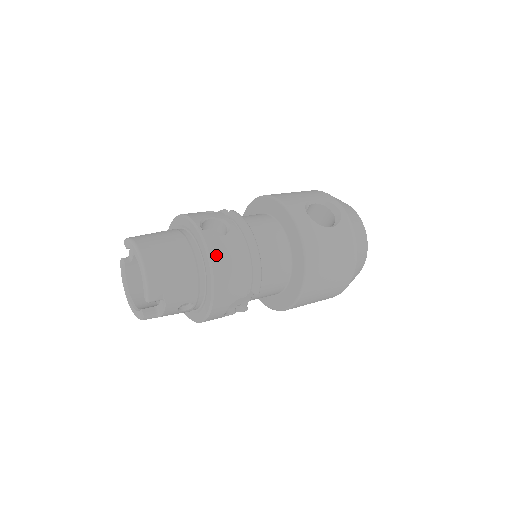
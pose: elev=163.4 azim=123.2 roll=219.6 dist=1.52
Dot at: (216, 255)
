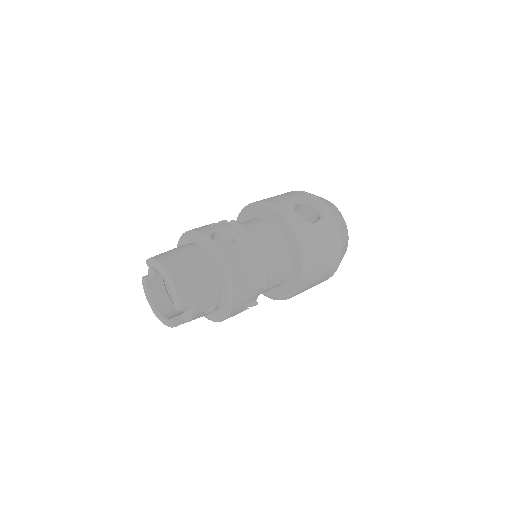
Dot at: (230, 262)
